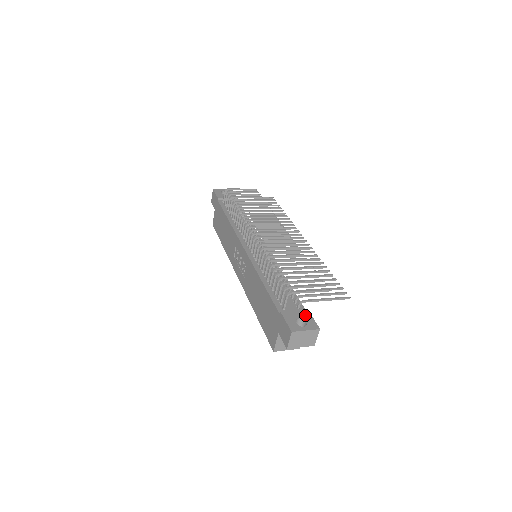
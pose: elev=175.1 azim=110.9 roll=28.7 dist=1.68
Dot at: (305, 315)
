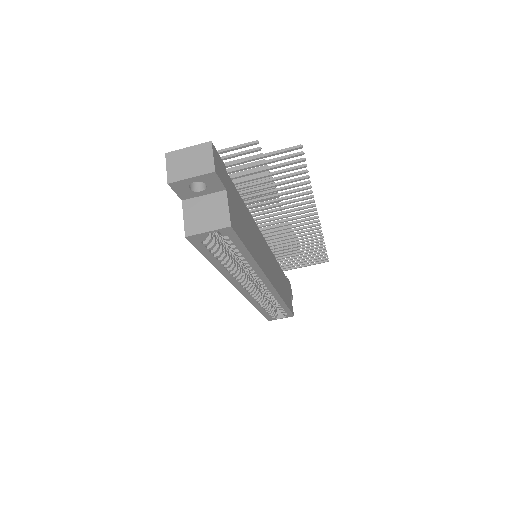
Dot at: occluded
